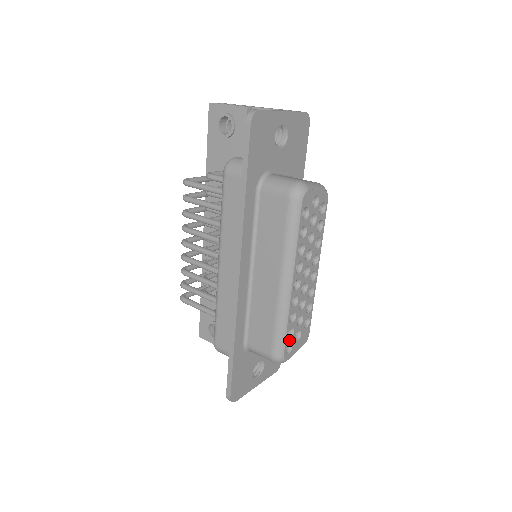
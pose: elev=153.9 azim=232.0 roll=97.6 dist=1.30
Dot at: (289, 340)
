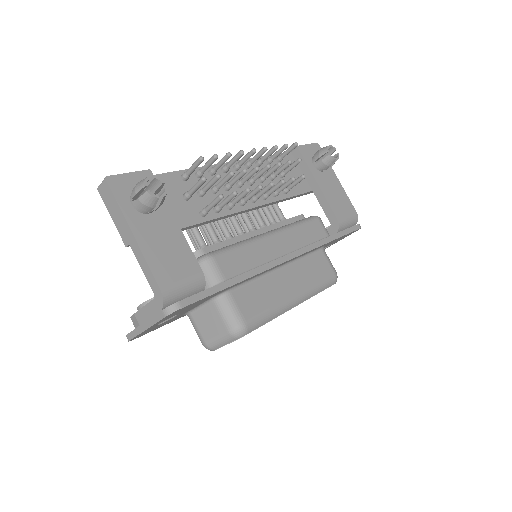
Dot at: occluded
